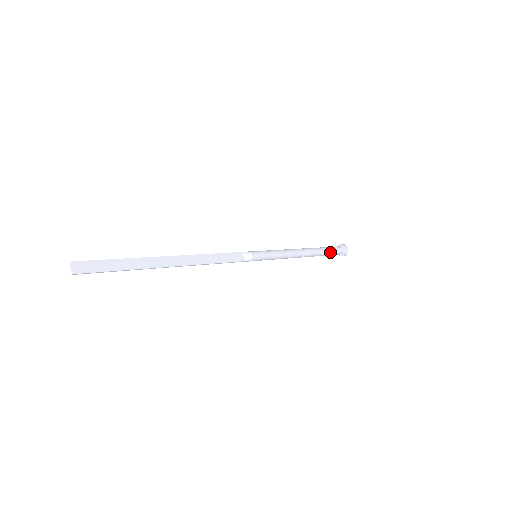
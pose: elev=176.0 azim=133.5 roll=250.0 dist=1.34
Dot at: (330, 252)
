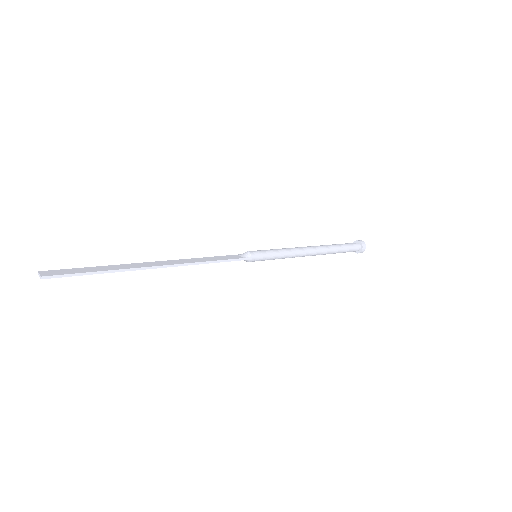
Dot at: (343, 246)
